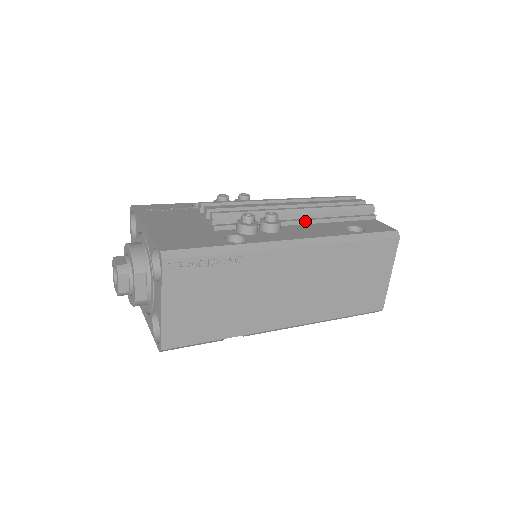
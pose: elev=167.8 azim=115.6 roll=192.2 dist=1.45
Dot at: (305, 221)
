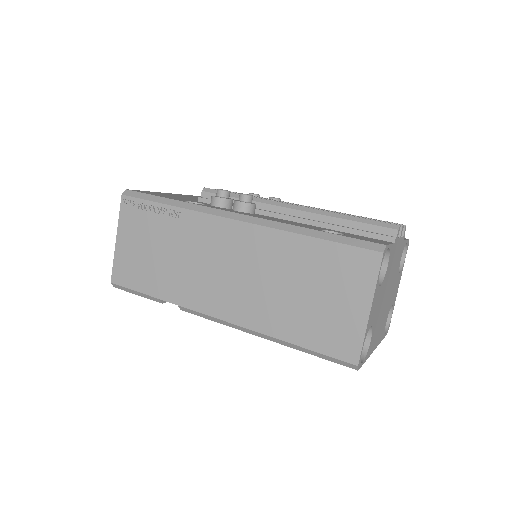
Dot at: (290, 217)
